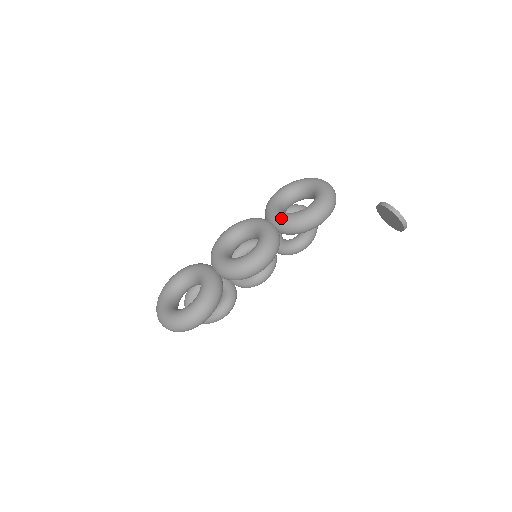
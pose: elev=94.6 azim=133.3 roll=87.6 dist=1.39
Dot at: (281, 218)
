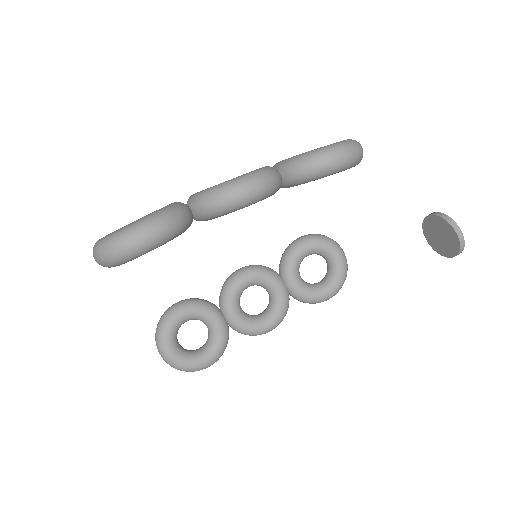
Dot at: (287, 159)
